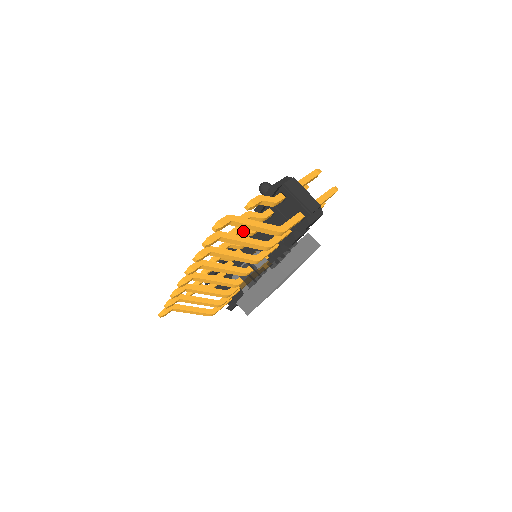
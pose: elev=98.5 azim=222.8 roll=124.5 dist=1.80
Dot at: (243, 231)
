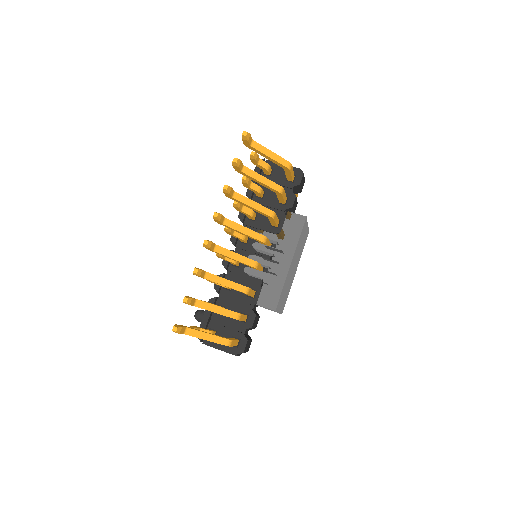
Dot at: (245, 206)
